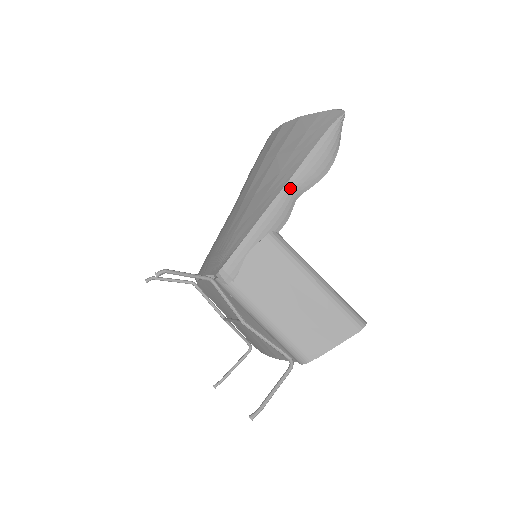
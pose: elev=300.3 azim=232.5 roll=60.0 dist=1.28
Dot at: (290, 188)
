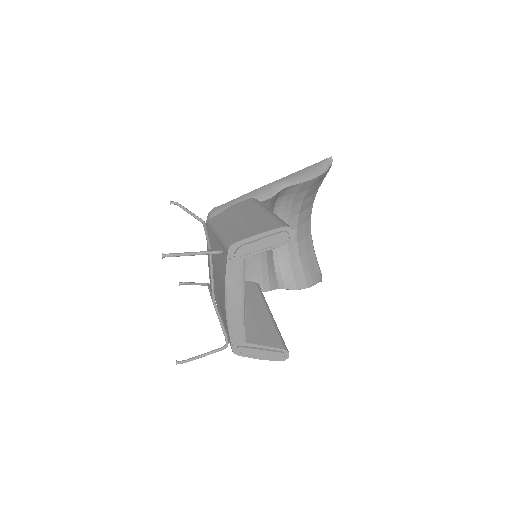
Dot at: (278, 182)
